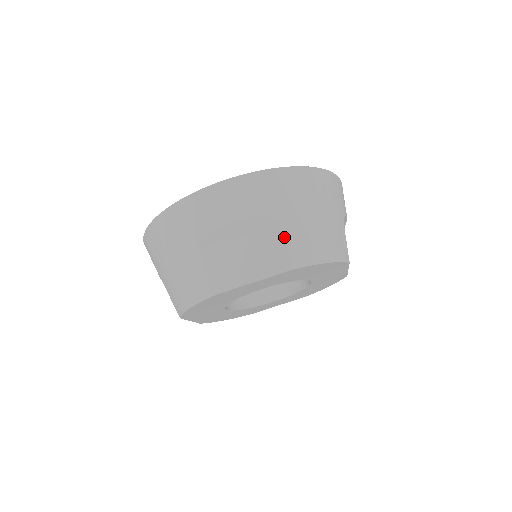
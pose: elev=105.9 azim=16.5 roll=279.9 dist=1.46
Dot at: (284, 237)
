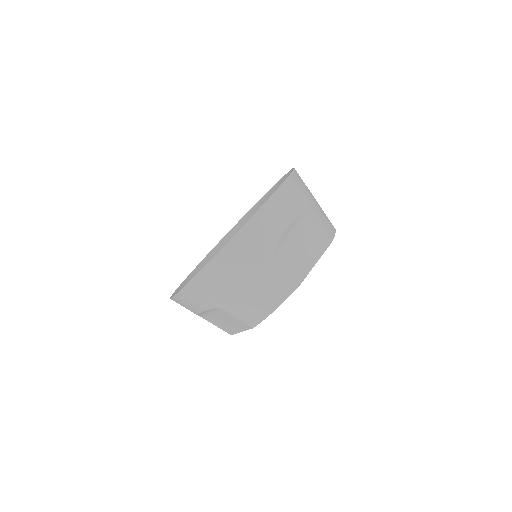
Dot at: (318, 223)
